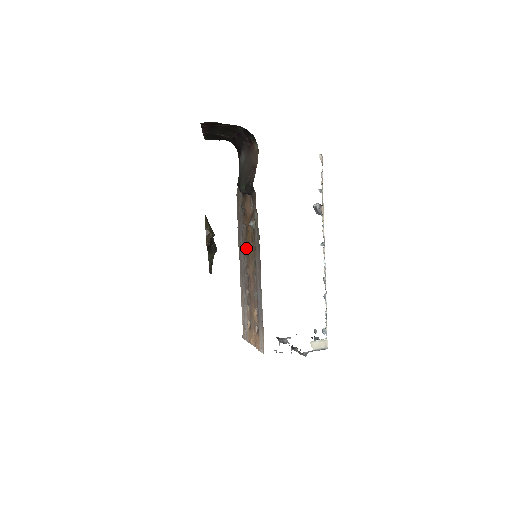
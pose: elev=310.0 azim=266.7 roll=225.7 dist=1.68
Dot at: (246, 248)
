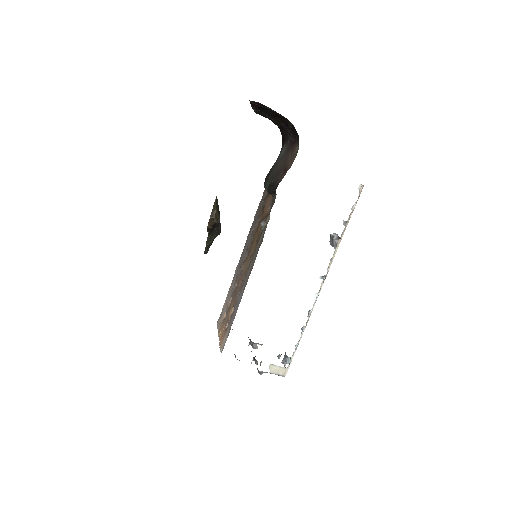
Dot at: (251, 243)
